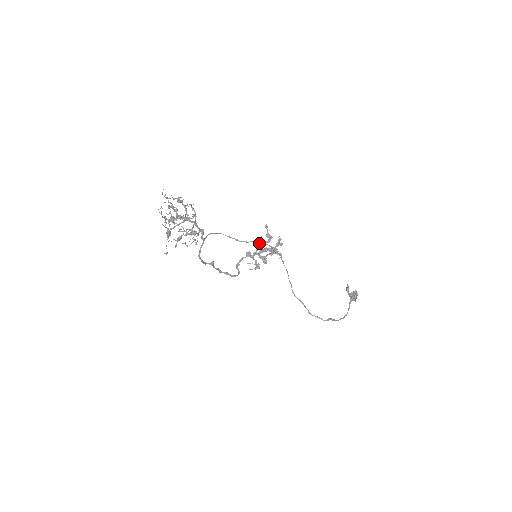
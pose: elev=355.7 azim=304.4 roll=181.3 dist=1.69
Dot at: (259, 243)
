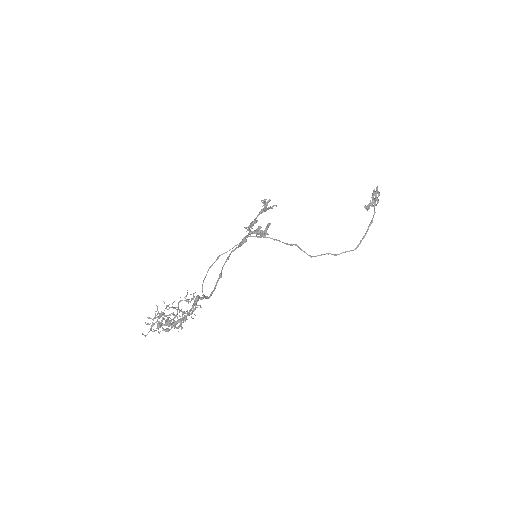
Dot at: (248, 230)
